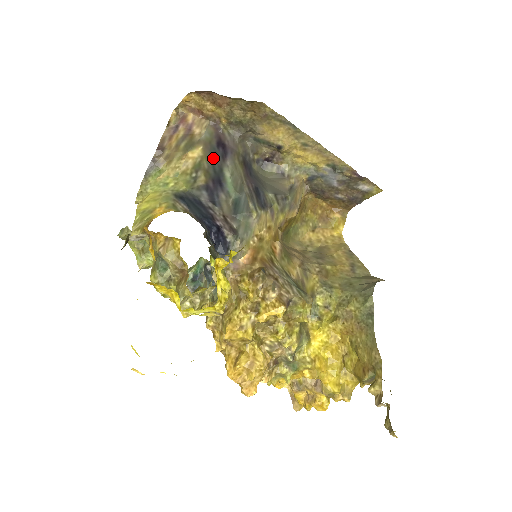
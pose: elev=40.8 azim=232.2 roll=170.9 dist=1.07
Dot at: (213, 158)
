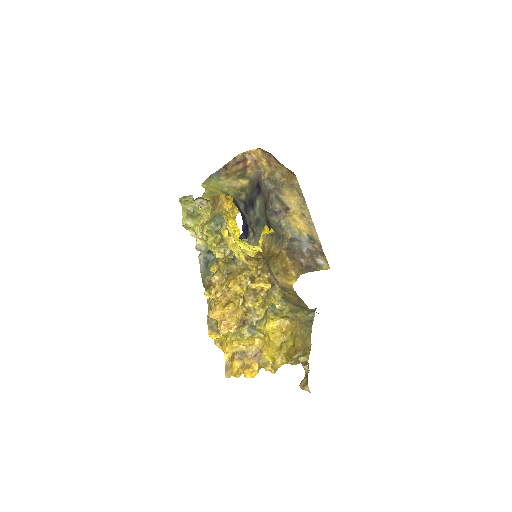
Dot at: (252, 190)
